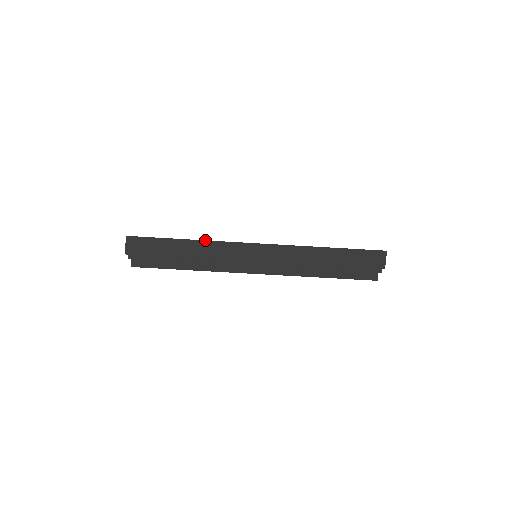
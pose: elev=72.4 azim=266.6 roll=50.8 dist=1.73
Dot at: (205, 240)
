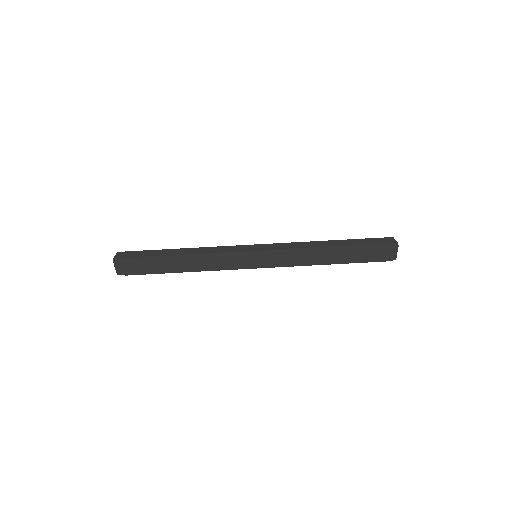
Dot at: (199, 254)
